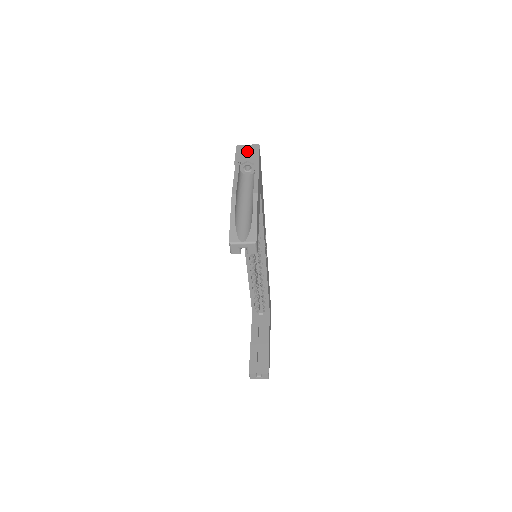
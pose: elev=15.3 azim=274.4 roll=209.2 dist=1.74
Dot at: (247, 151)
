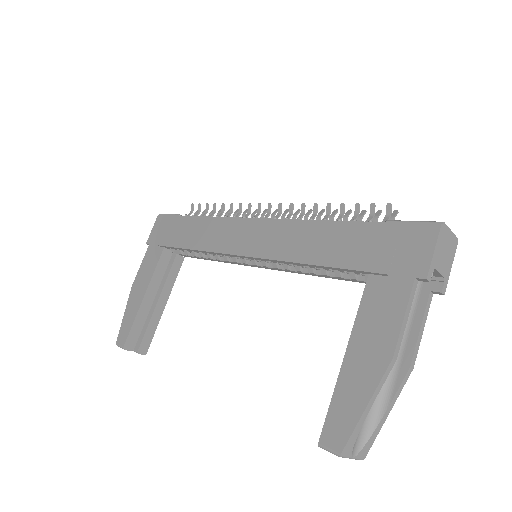
Dot at: (446, 252)
